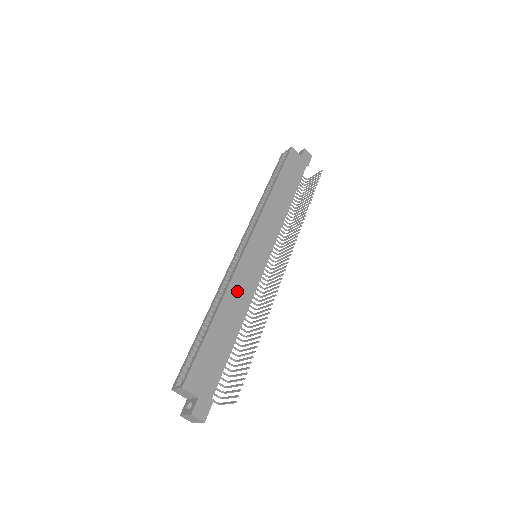
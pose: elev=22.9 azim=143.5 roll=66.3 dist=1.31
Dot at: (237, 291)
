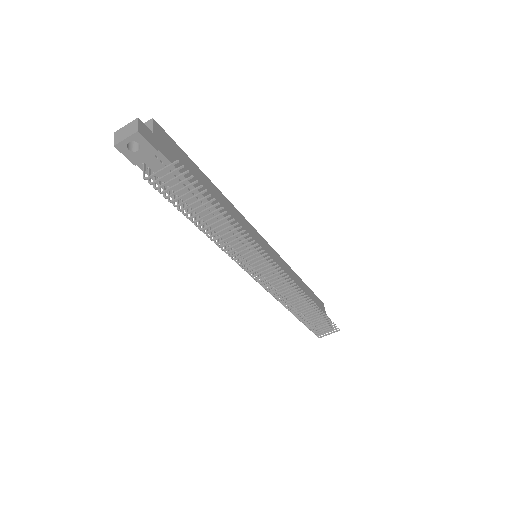
Dot at: (233, 213)
